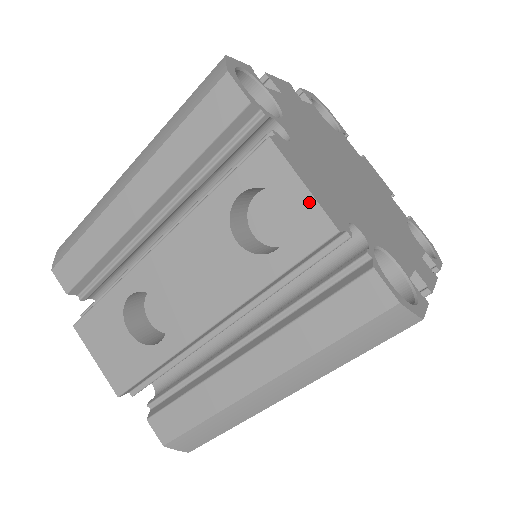
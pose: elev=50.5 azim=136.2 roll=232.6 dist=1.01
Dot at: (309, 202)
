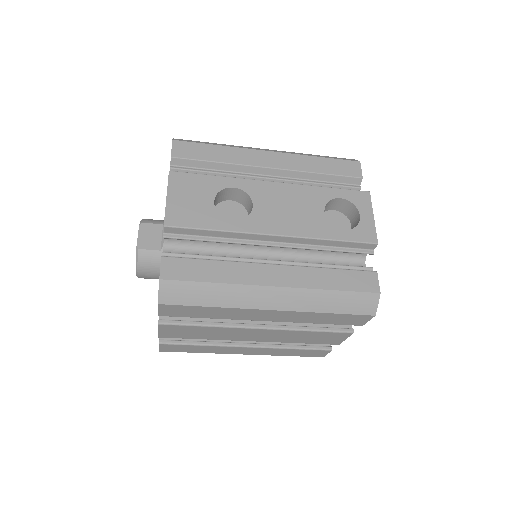
Dot at: (372, 224)
